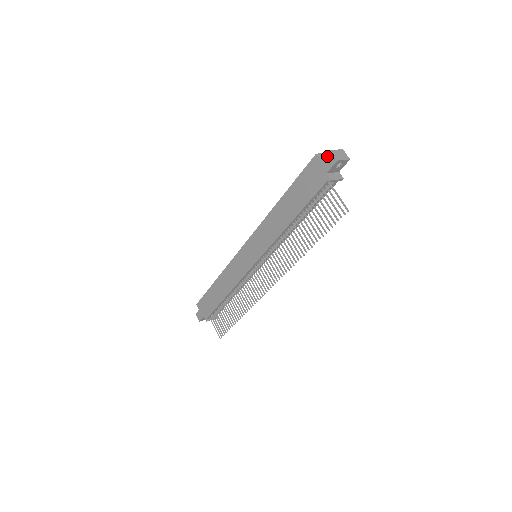
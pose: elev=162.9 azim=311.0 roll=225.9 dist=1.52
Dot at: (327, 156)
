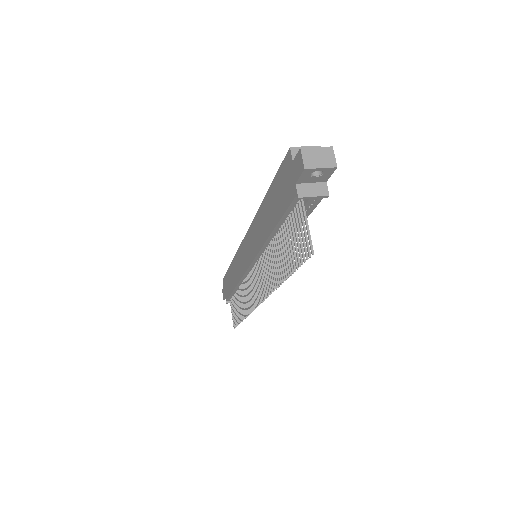
Dot at: (297, 156)
